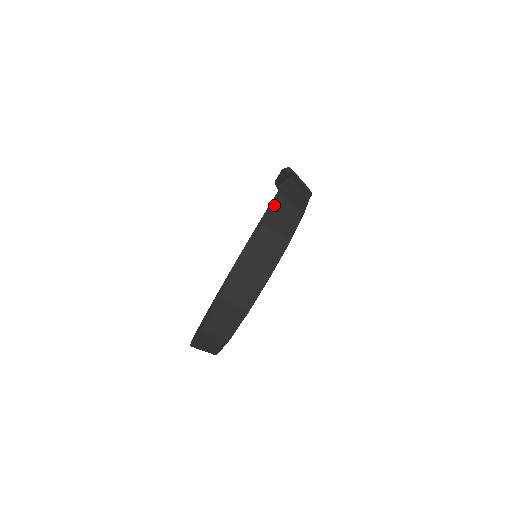
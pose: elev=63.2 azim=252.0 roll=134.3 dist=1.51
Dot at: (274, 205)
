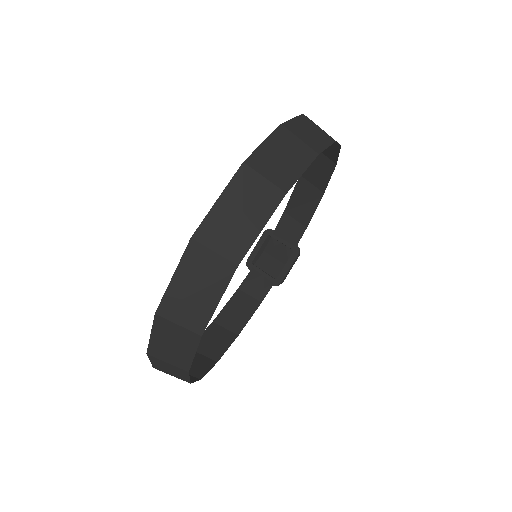
Dot at: occluded
